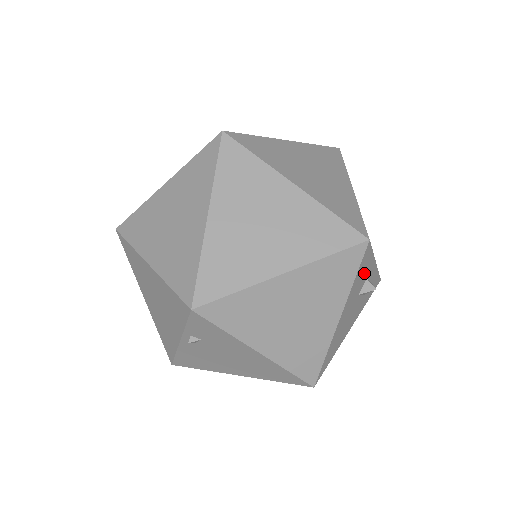
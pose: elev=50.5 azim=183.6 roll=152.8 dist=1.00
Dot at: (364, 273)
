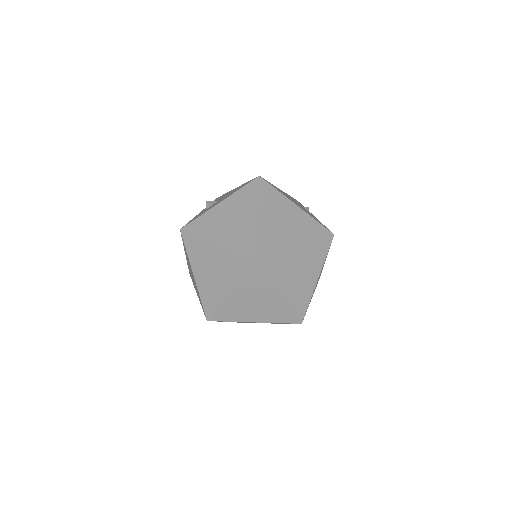
Dot at: occluded
